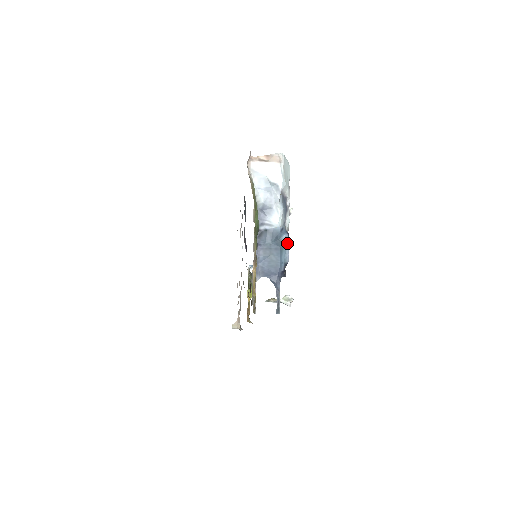
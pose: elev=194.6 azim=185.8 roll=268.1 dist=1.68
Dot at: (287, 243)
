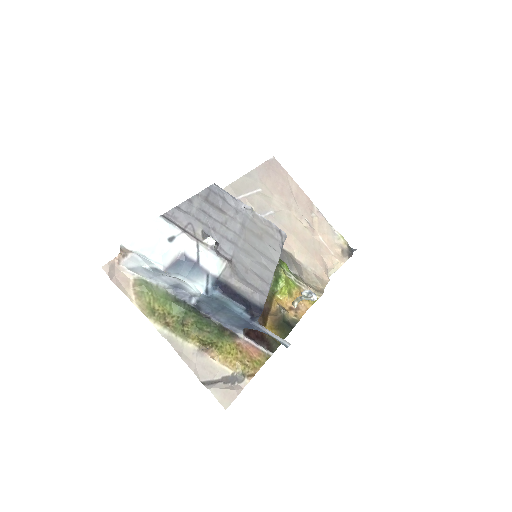
Dot at: (225, 297)
